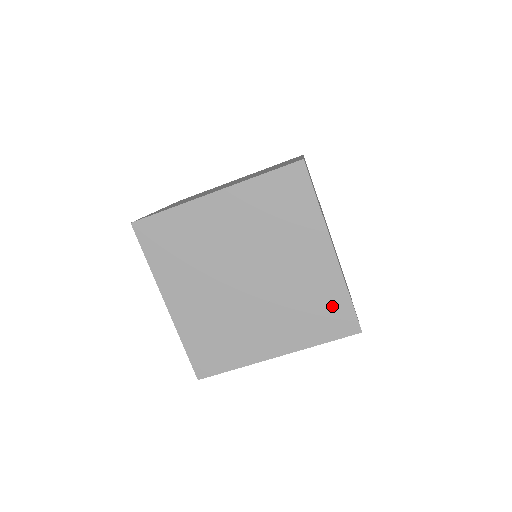
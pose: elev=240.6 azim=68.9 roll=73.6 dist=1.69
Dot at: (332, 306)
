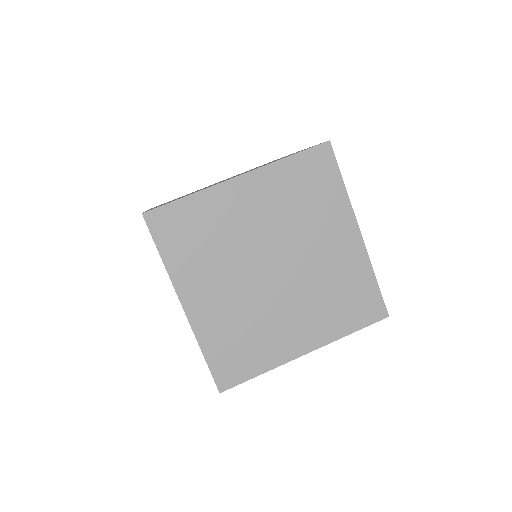
Dot at: (360, 292)
